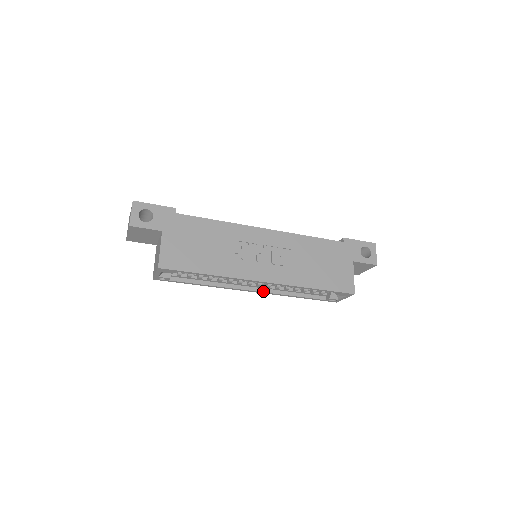
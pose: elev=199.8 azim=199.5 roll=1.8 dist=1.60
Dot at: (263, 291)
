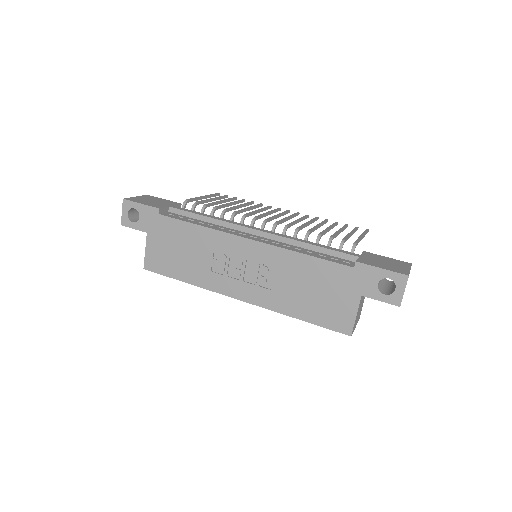
Dot at: occluded
